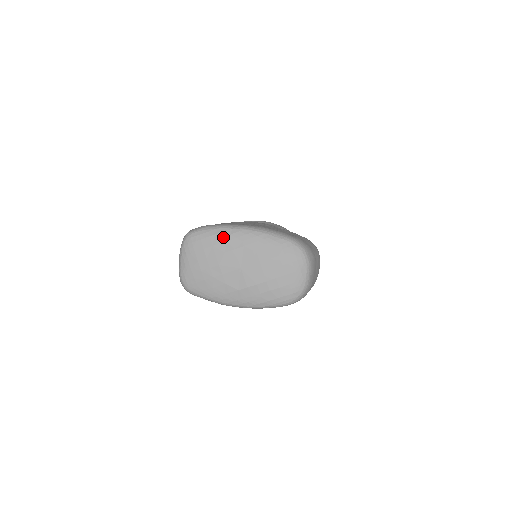
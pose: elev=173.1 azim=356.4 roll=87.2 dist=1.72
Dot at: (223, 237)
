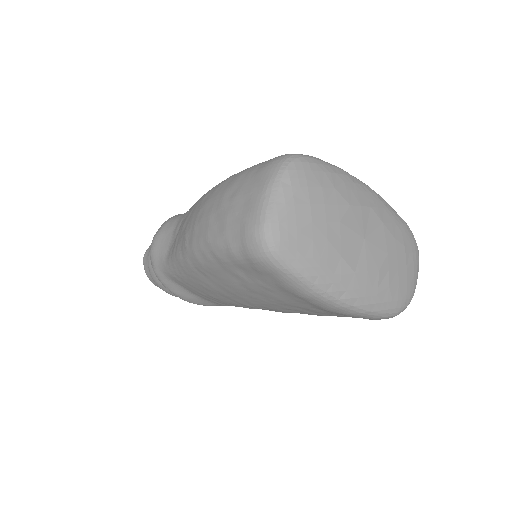
Dot at: (347, 182)
